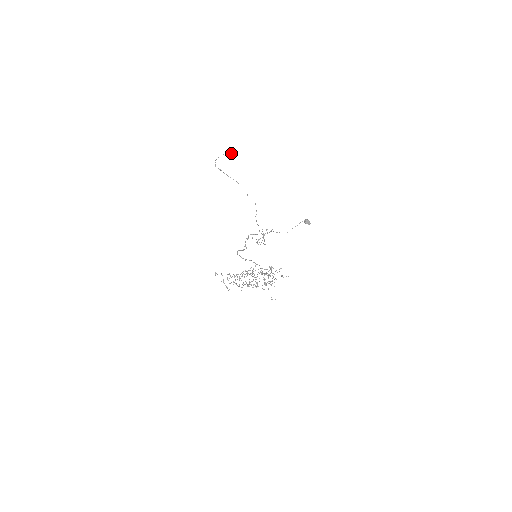
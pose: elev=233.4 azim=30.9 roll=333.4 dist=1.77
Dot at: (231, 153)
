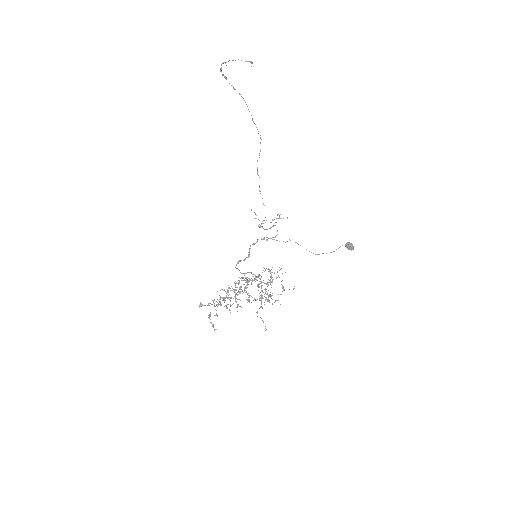
Dot at: (252, 62)
